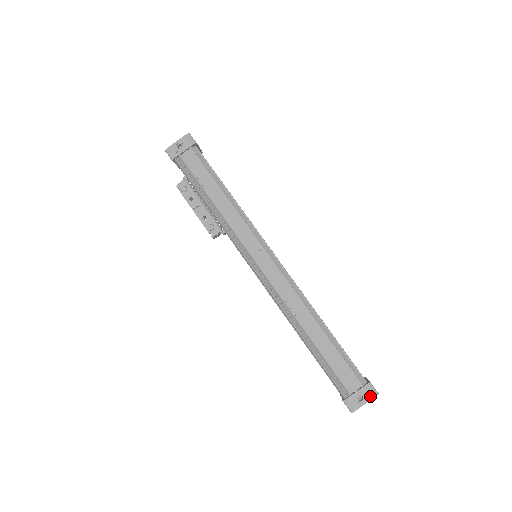
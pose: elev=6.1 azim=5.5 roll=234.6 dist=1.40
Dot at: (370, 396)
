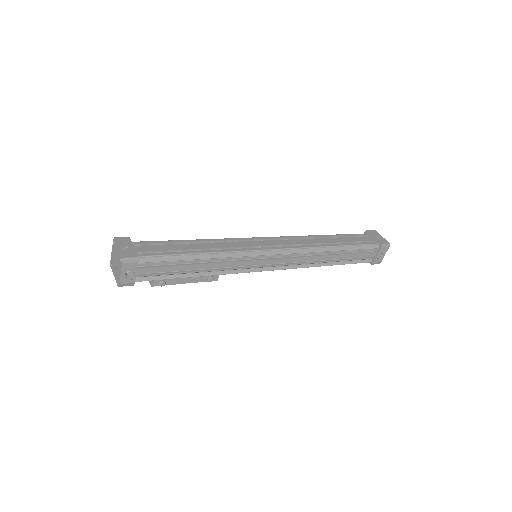
Dot at: (386, 250)
